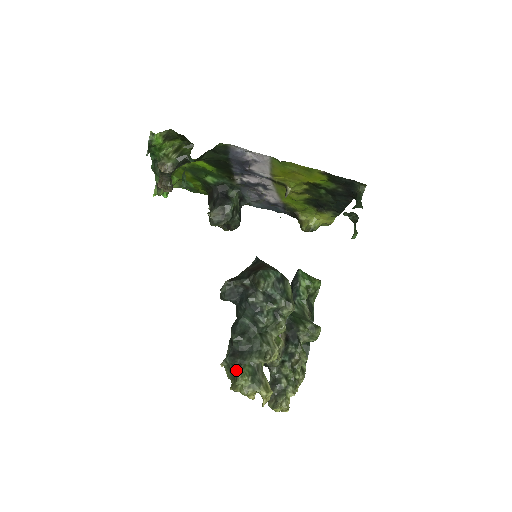
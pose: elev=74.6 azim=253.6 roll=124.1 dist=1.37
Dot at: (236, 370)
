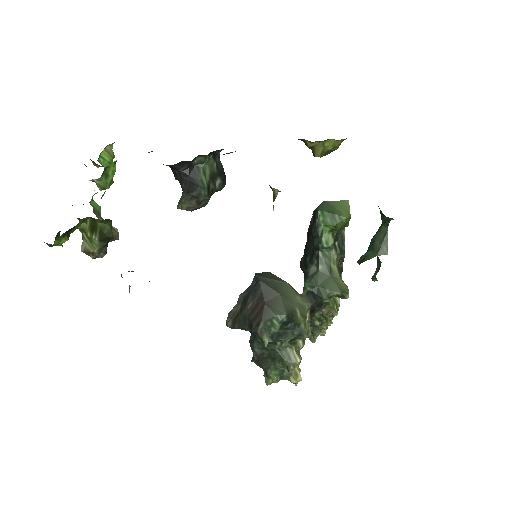
Dot at: occluded
